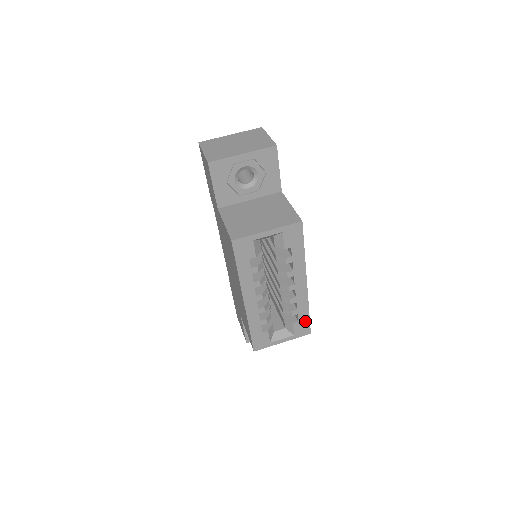
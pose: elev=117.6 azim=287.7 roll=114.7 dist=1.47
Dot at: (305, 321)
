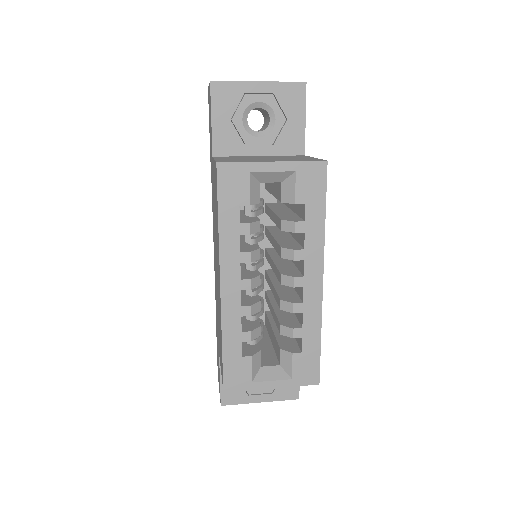
Dot at: (313, 356)
